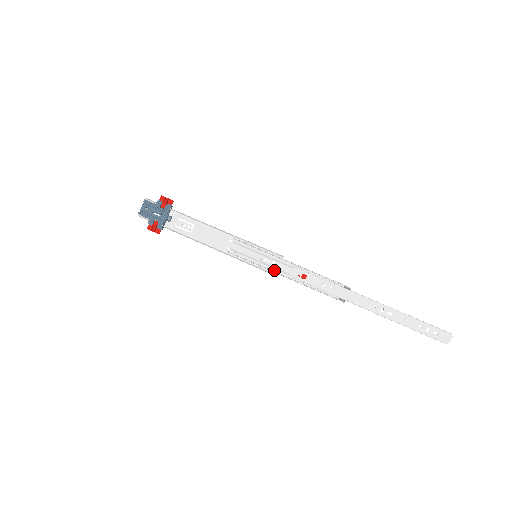
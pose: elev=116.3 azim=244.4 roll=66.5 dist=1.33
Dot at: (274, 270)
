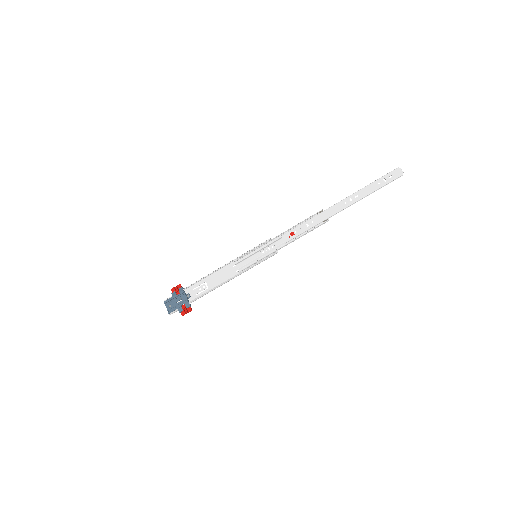
Dot at: (274, 251)
